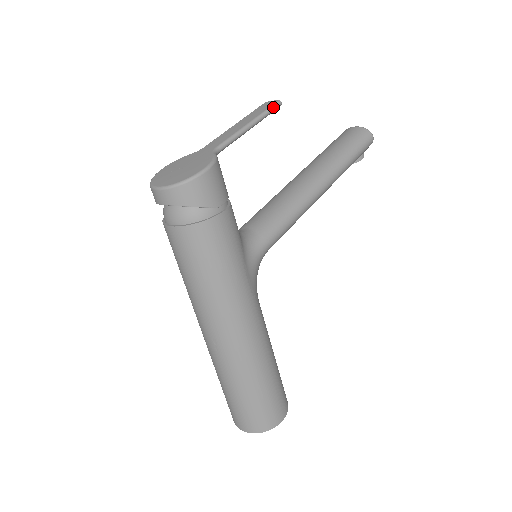
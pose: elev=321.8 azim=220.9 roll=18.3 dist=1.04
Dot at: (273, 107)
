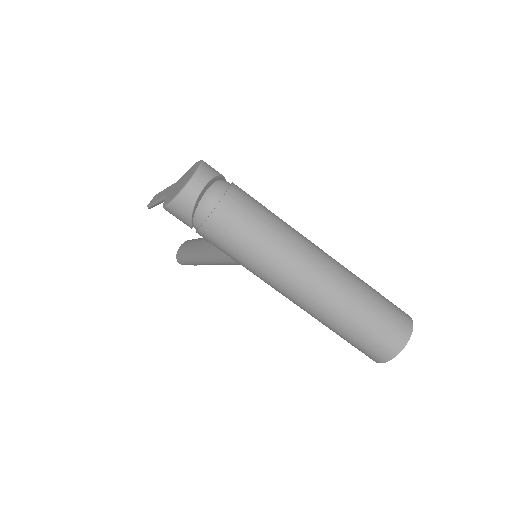
Dot at: occluded
